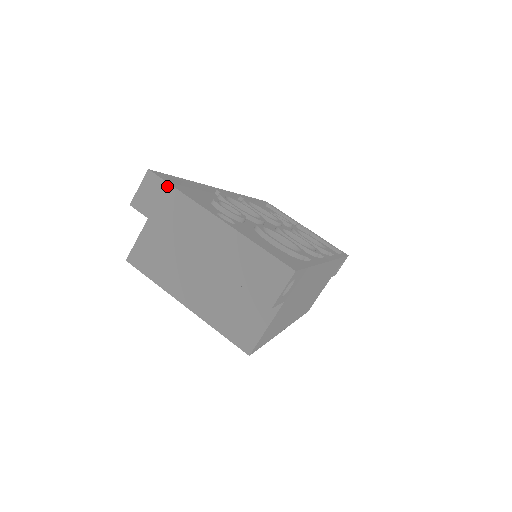
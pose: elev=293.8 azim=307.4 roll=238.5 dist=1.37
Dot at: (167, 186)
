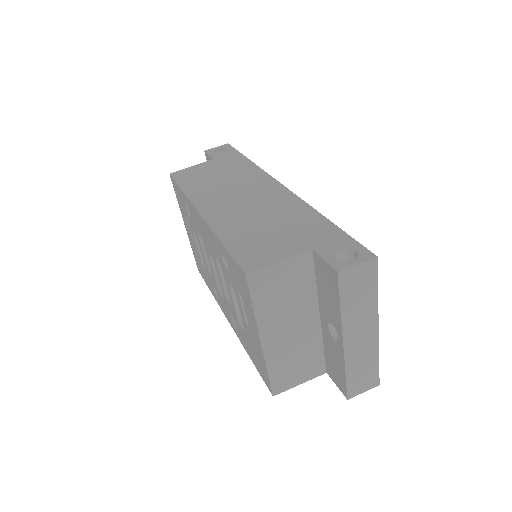
Dot at: (375, 281)
